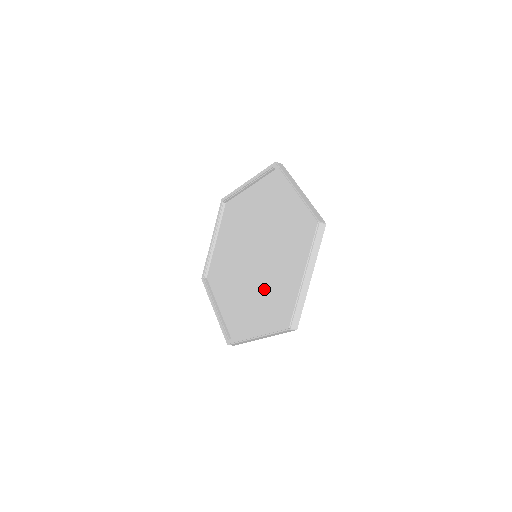
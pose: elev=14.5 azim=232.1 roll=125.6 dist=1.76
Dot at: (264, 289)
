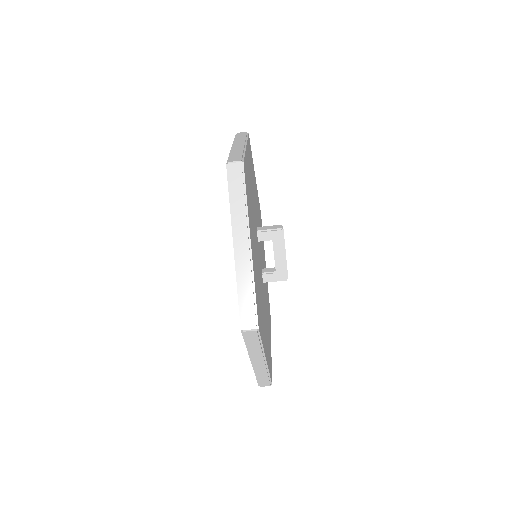
Dot at: occluded
